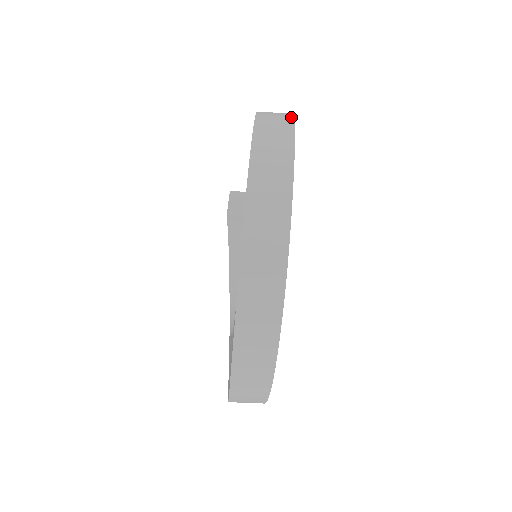
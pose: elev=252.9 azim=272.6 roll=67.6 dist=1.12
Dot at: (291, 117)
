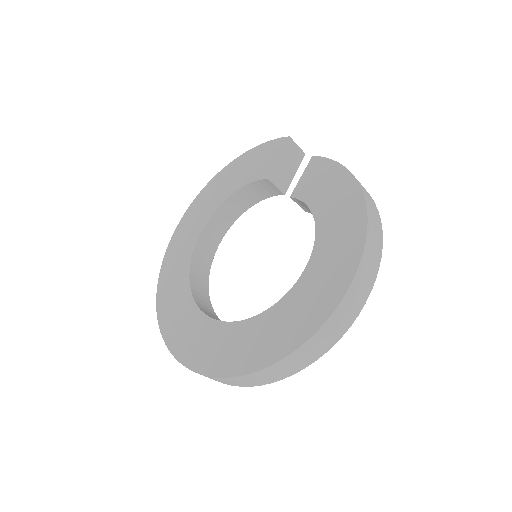
Dot at: (374, 281)
